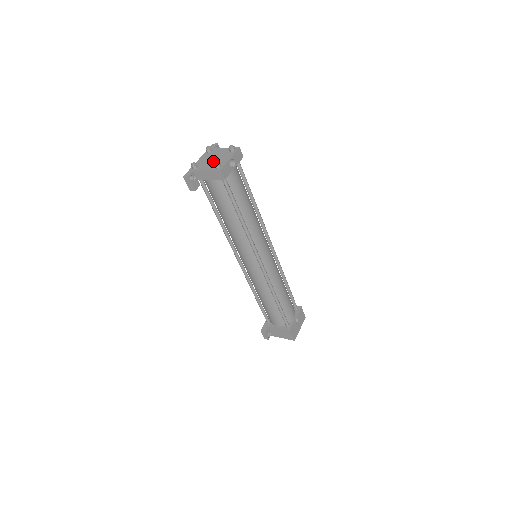
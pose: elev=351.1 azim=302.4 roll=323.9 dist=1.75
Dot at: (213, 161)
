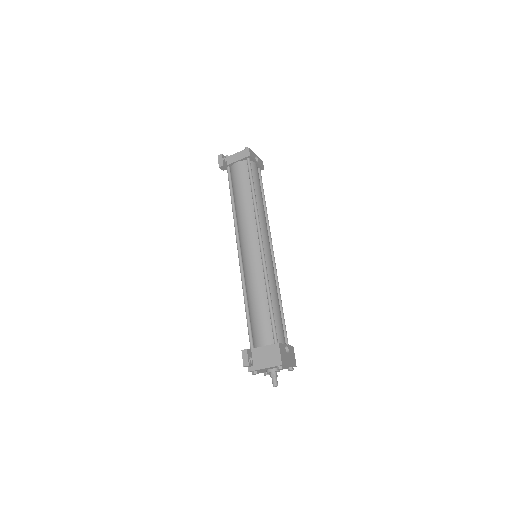
Dot at: occluded
